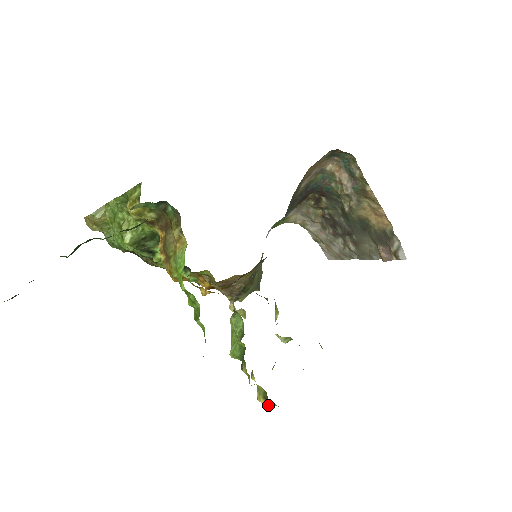
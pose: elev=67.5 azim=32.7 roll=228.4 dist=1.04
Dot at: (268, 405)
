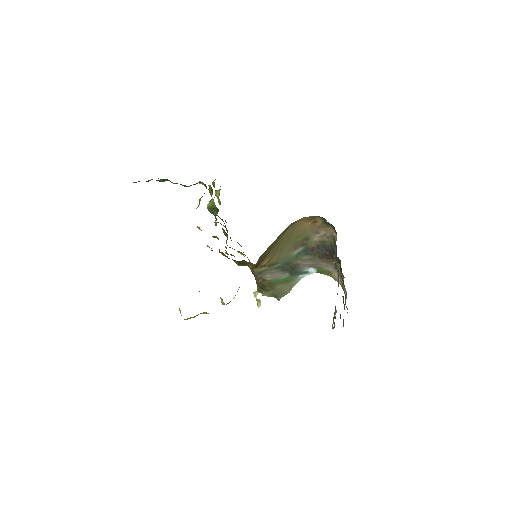
Dot at: (180, 312)
